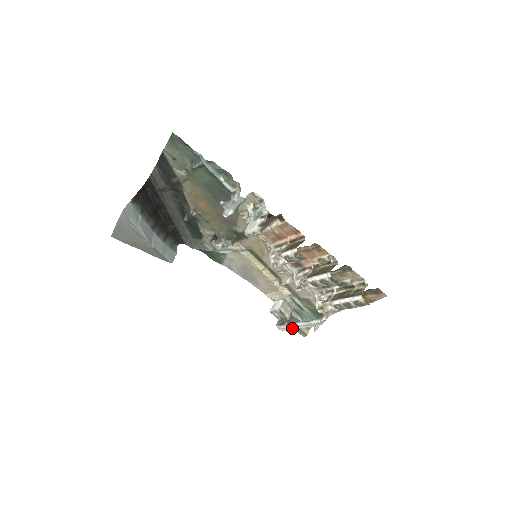
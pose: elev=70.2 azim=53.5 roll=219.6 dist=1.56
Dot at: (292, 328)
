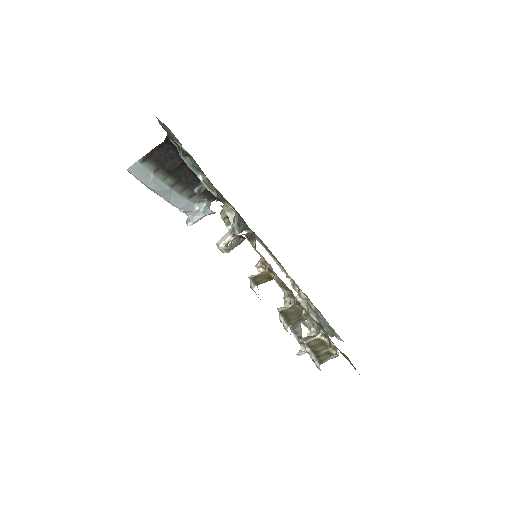
Dot at: occluded
